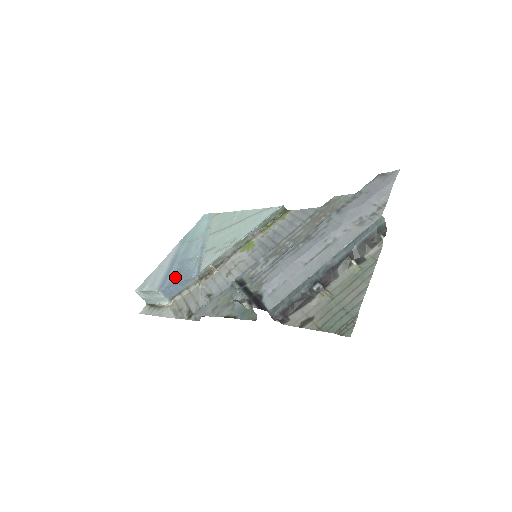
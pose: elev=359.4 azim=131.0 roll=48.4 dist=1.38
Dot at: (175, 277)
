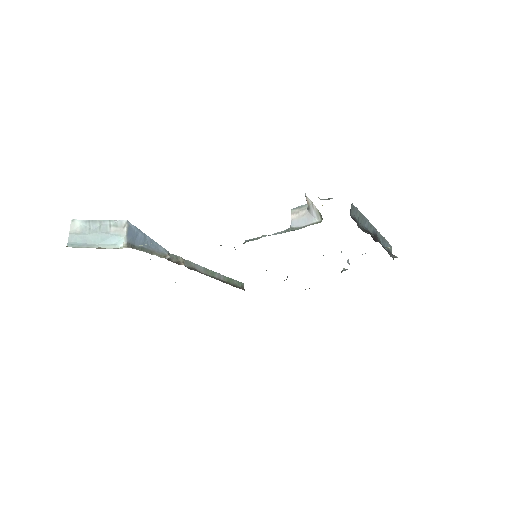
Dot at: occluded
